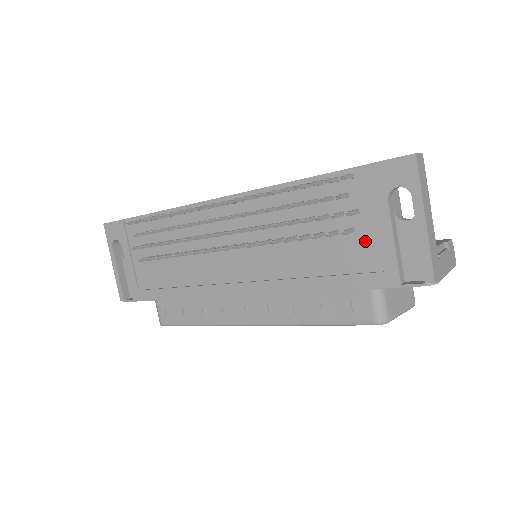
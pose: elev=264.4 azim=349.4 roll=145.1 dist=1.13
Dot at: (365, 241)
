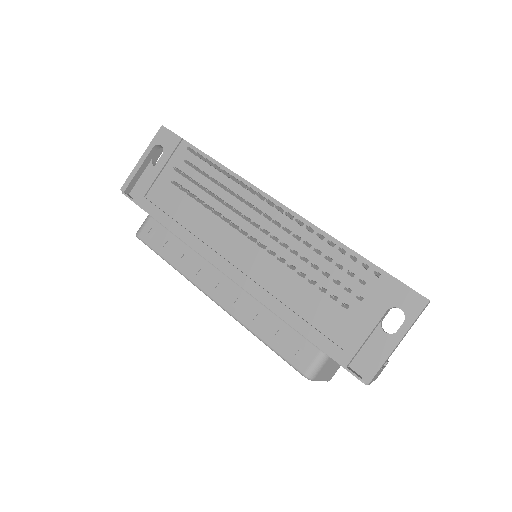
Dot at: (349, 320)
